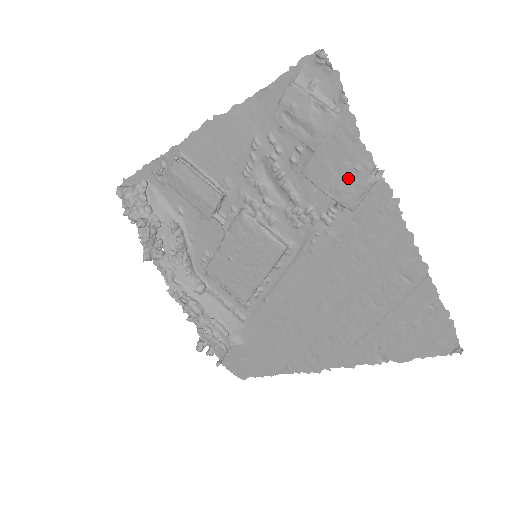
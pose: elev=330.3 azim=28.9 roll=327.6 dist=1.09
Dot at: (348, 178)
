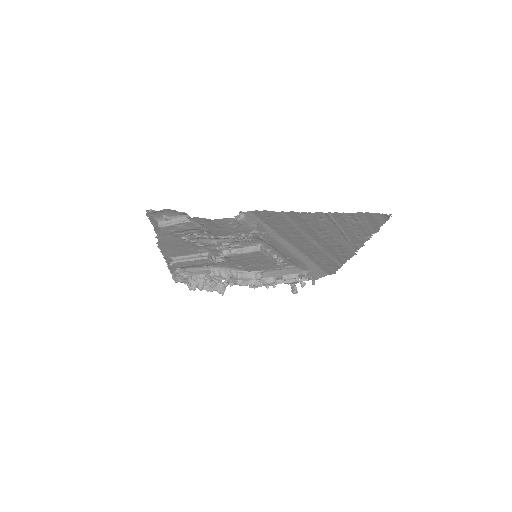
Dot at: (233, 227)
